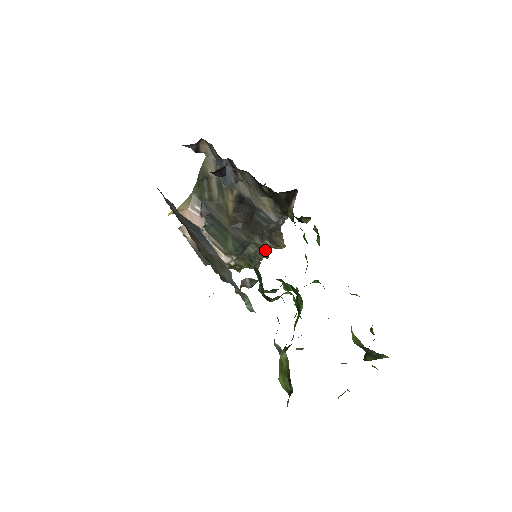
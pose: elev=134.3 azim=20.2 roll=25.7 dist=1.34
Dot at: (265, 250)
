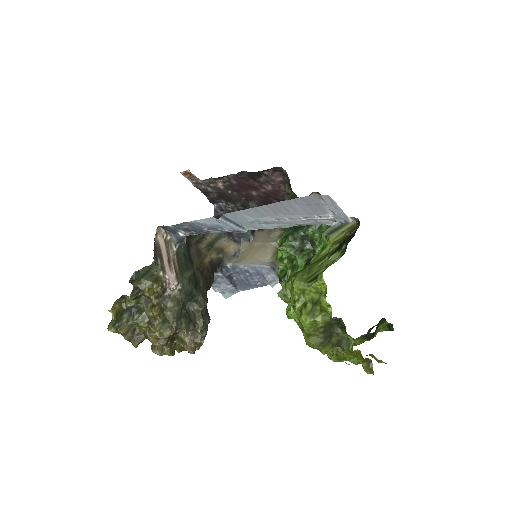
Dot at: (192, 323)
